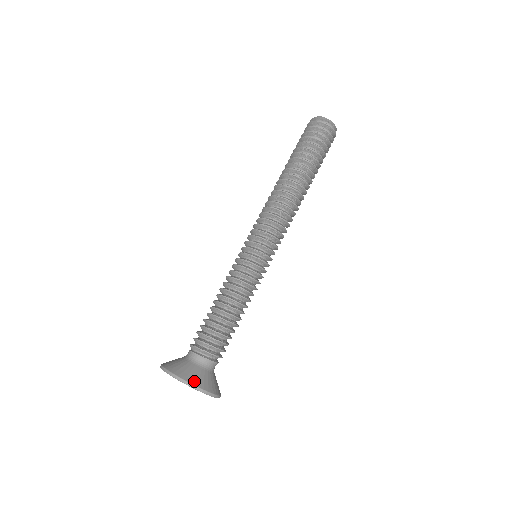
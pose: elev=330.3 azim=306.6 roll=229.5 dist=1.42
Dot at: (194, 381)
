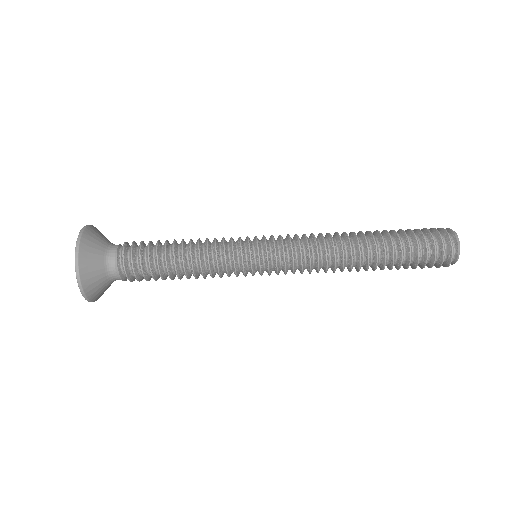
Dot at: (83, 261)
